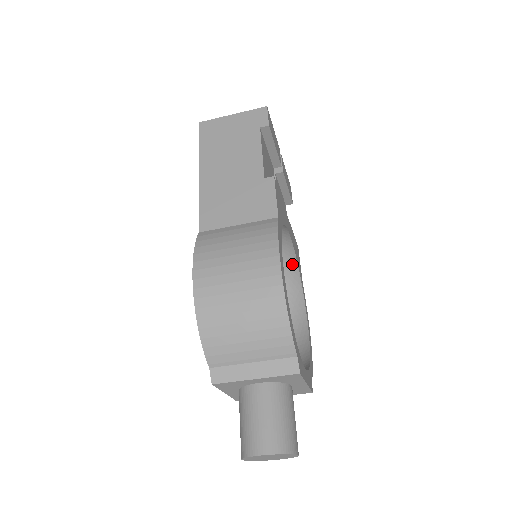
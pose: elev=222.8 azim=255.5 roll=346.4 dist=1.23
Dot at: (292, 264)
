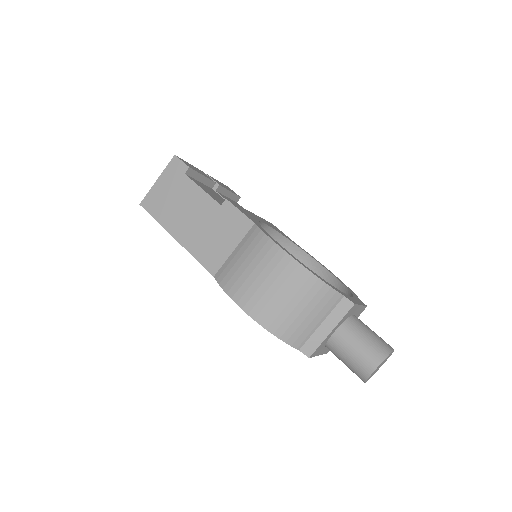
Dot at: (280, 239)
